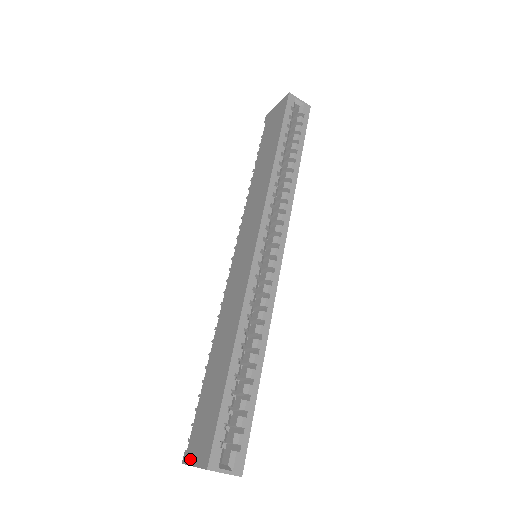
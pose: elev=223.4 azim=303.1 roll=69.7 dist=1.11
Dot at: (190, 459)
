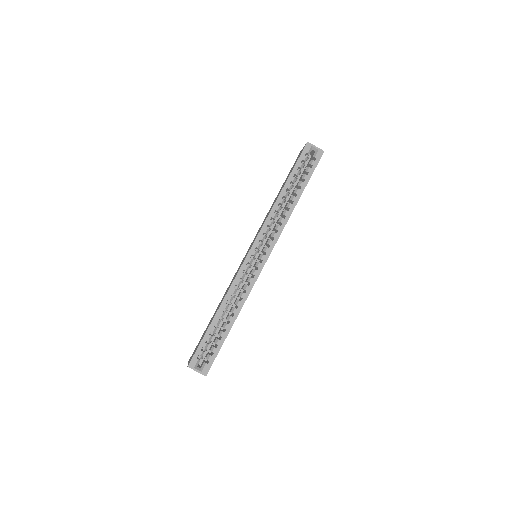
Dot at: (189, 360)
